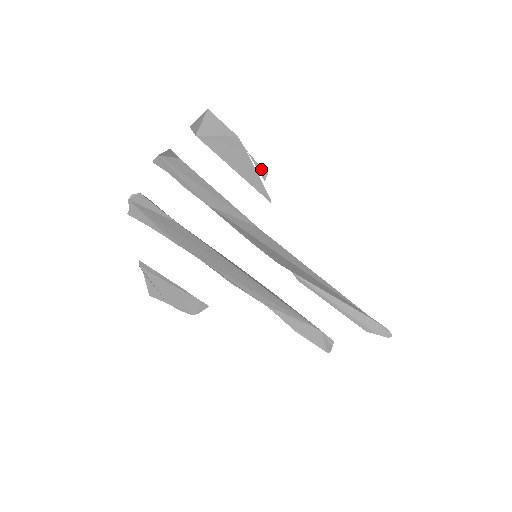
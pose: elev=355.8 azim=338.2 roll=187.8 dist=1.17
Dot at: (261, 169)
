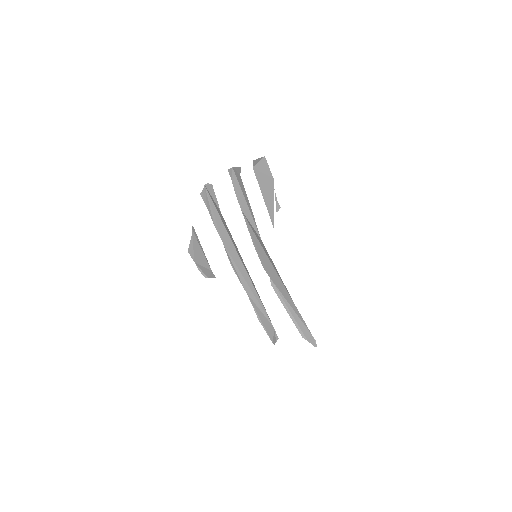
Dot at: (278, 204)
